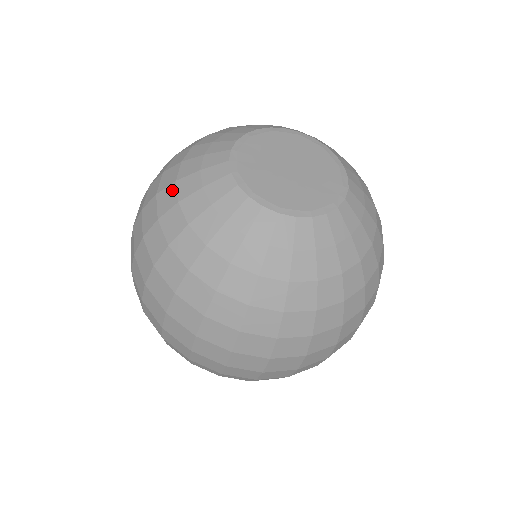
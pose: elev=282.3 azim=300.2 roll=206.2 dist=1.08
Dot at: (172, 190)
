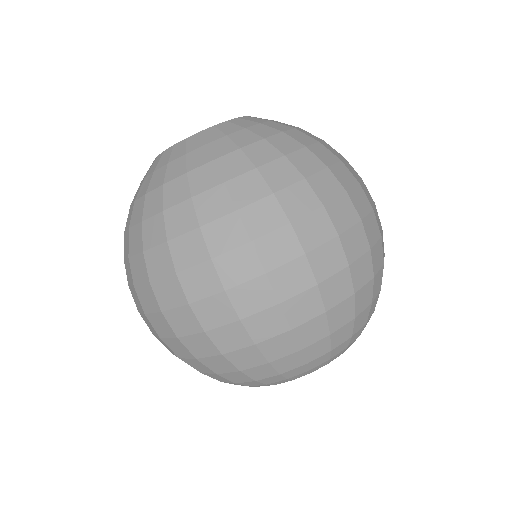
Dot at: (136, 205)
